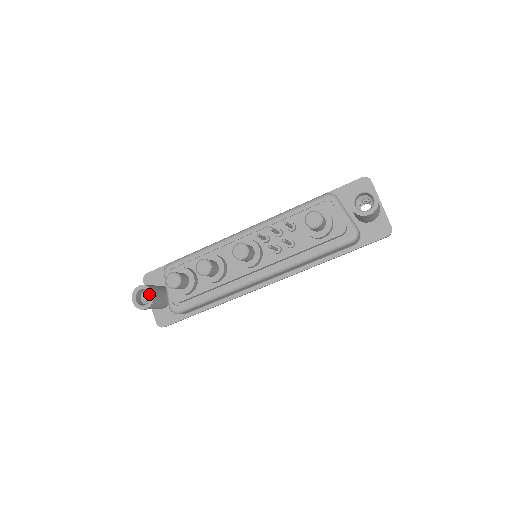
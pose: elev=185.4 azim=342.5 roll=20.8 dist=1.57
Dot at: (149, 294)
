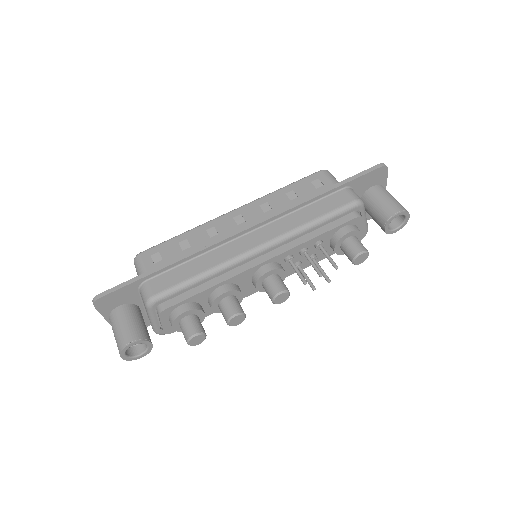
Dot at: occluded
